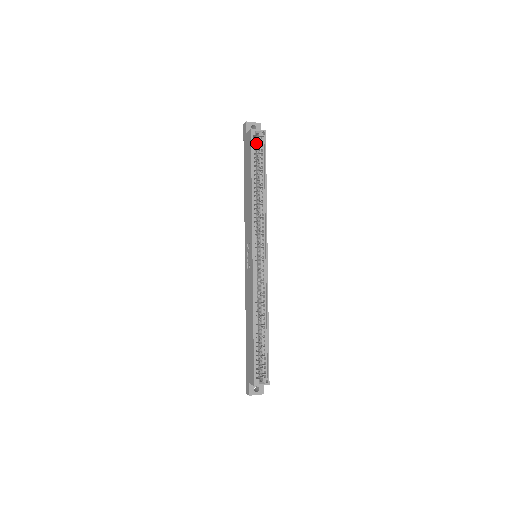
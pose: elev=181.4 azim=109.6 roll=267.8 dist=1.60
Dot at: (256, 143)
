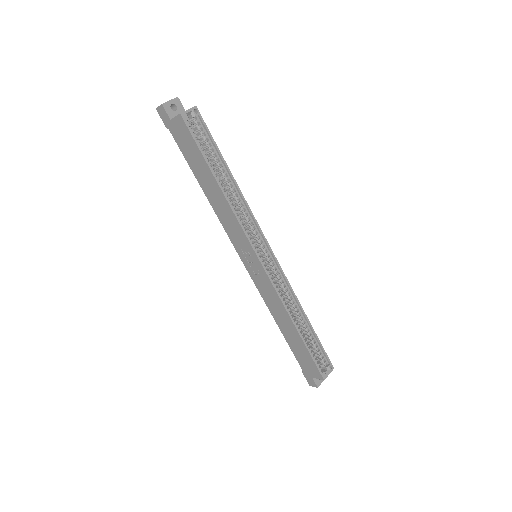
Dot at: (191, 128)
